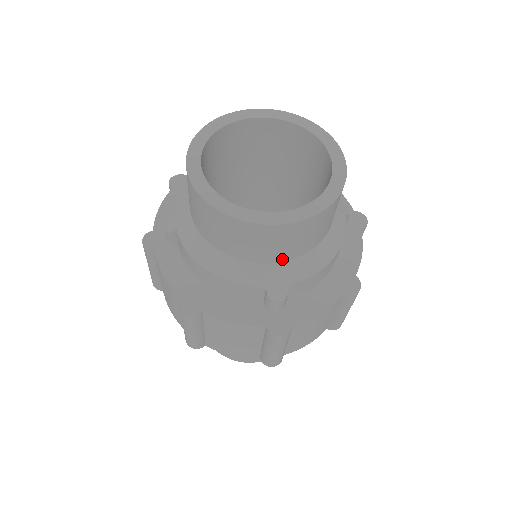
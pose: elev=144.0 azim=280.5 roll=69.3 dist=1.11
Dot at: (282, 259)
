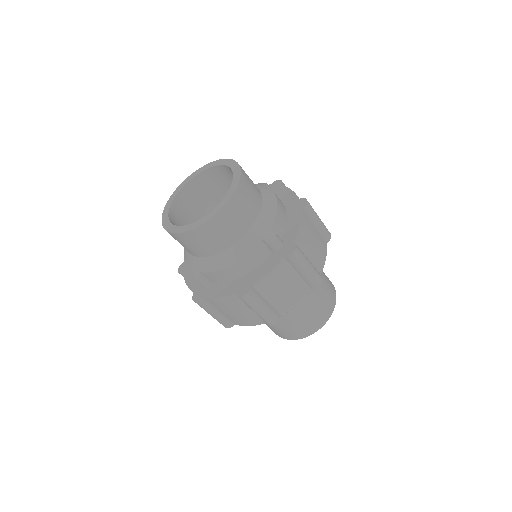
Dot at: (196, 255)
